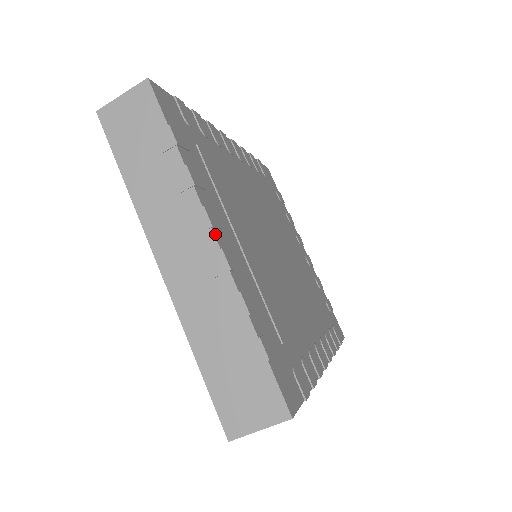
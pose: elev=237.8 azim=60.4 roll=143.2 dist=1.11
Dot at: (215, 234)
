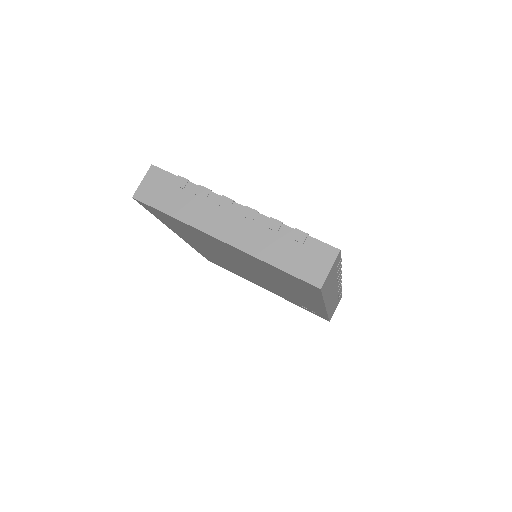
Dot at: (237, 204)
